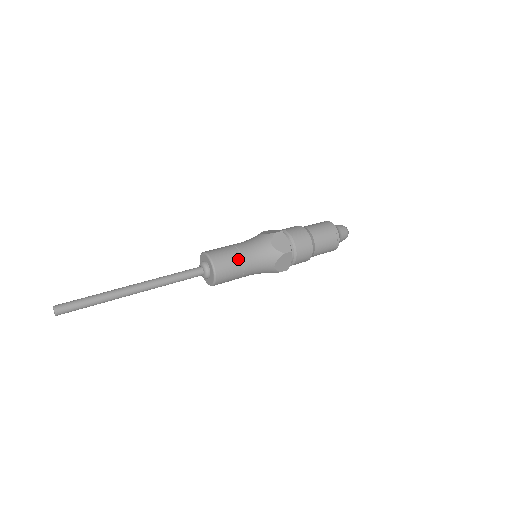
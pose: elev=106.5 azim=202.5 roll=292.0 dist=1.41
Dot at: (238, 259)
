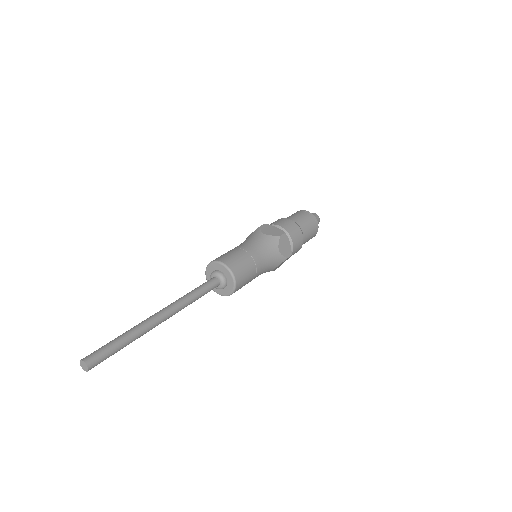
Dot at: (253, 270)
